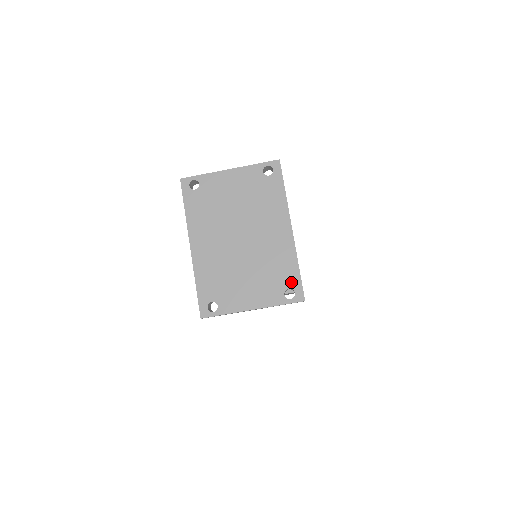
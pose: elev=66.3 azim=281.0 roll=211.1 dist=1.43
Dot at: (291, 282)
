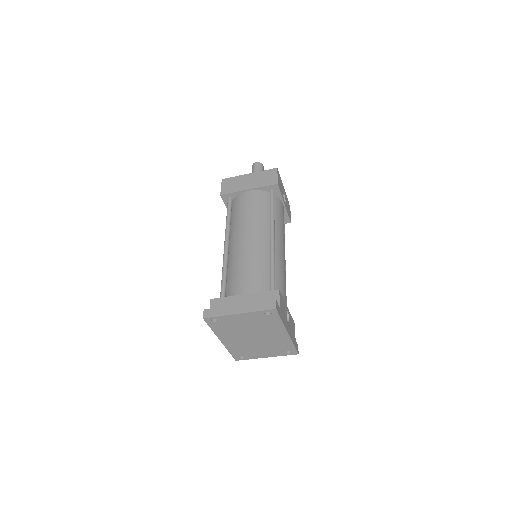
Dot at: (289, 350)
